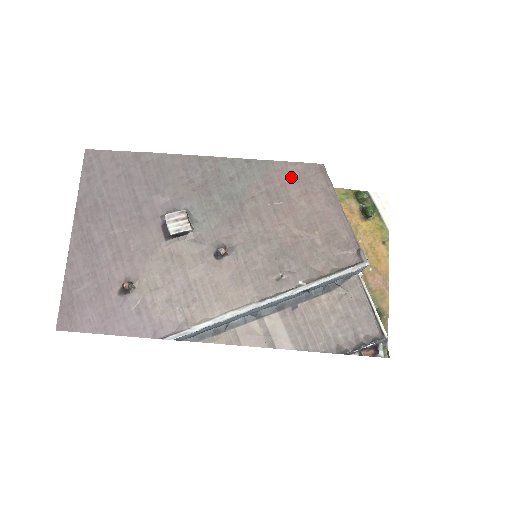
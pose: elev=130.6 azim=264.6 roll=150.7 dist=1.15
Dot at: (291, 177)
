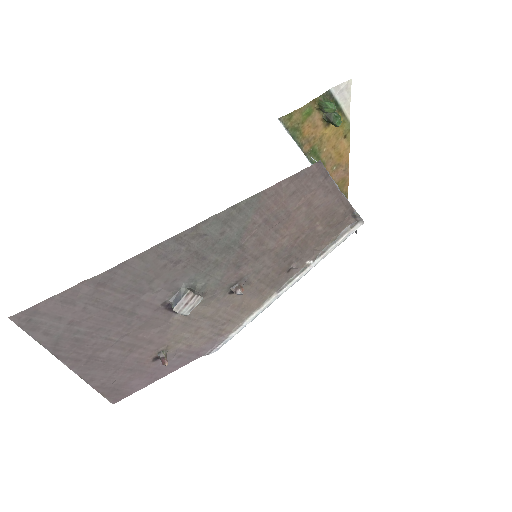
Dot at: (287, 194)
